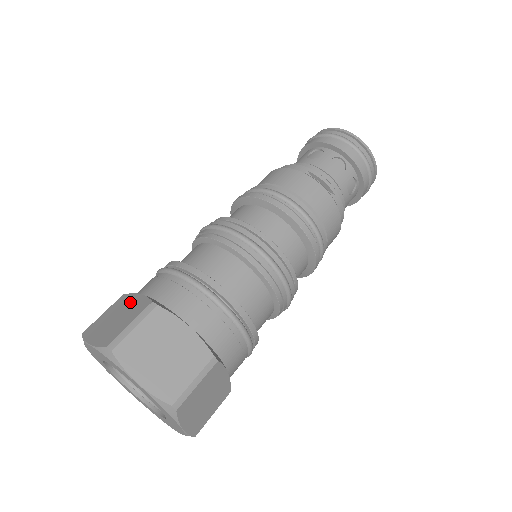
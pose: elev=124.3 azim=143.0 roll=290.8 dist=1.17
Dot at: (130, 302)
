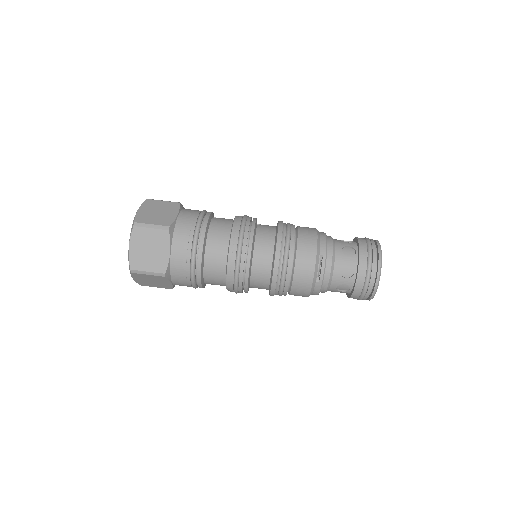
Dot at: (171, 212)
